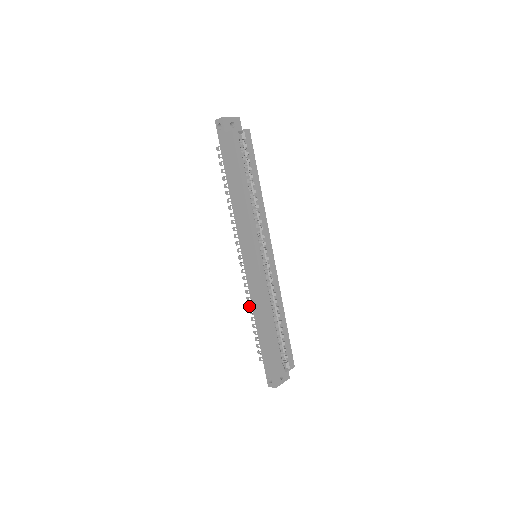
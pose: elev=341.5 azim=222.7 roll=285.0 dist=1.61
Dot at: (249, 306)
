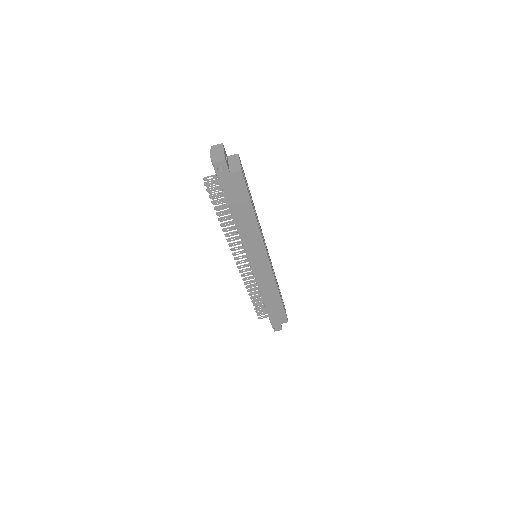
Dot at: (249, 291)
